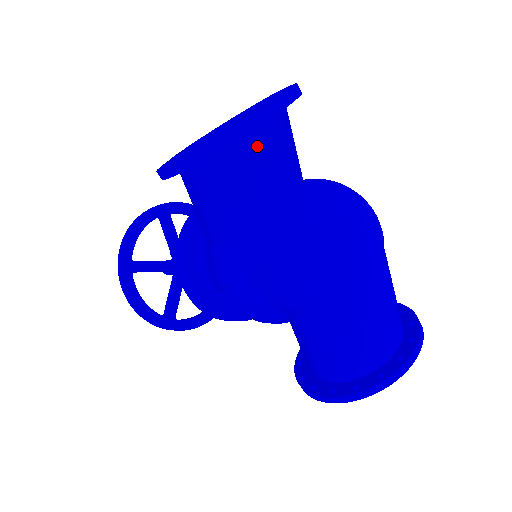
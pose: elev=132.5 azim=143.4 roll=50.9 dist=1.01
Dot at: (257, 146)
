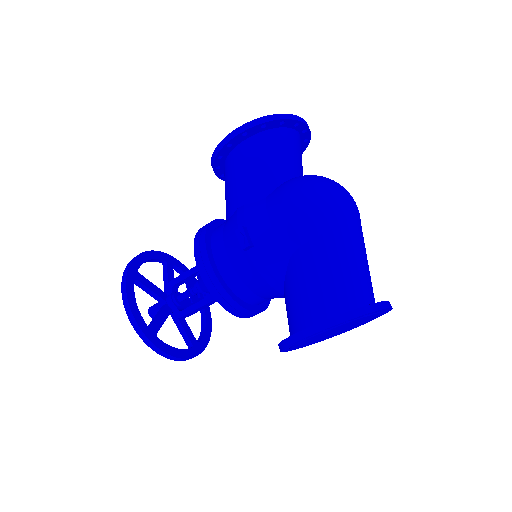
Dot at: (287, 138)
